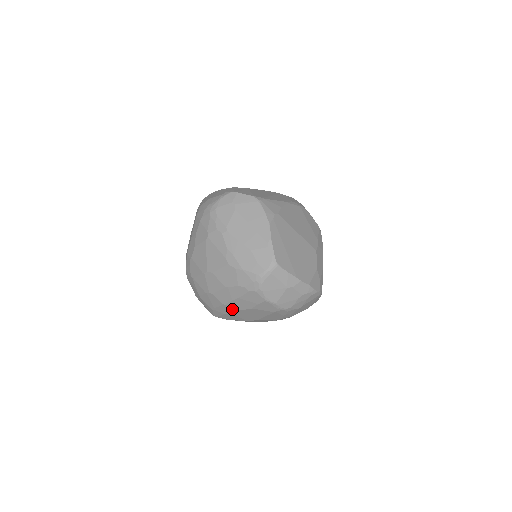
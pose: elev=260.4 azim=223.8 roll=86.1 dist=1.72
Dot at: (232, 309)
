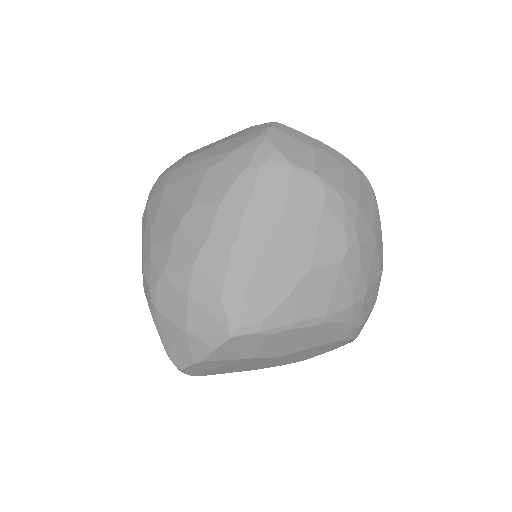
Dot at: (252, 246)
